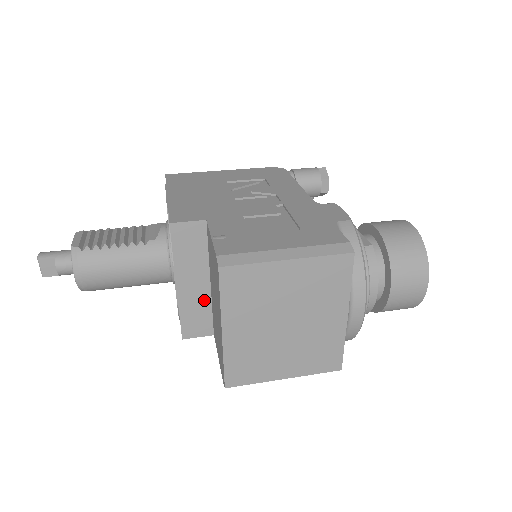
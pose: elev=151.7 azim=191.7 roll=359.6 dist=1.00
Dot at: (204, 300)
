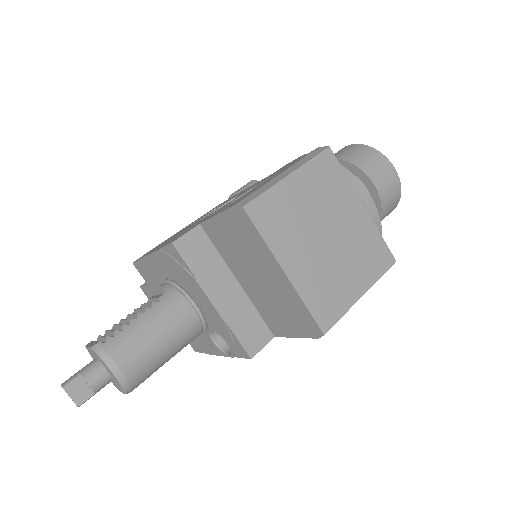
Dot at: (244, 304)
